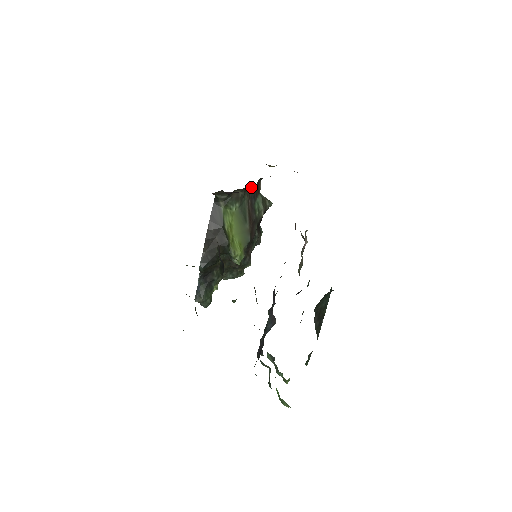
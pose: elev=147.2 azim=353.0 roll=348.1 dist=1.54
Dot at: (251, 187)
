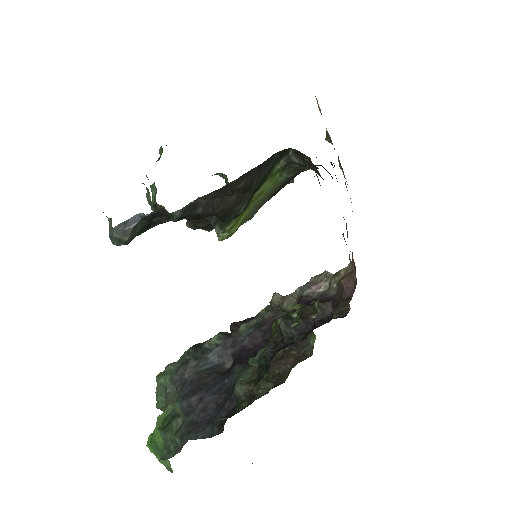
Dot at: occluded
